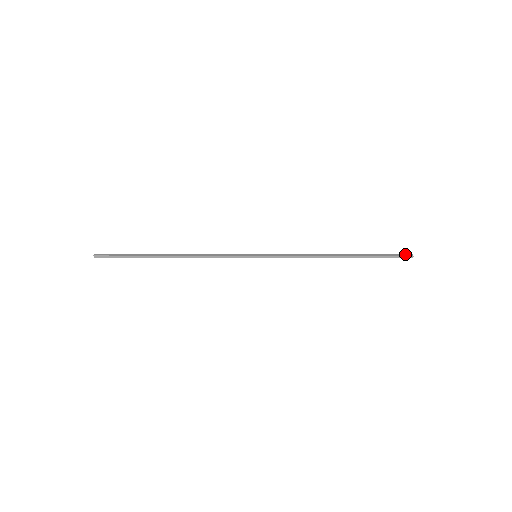
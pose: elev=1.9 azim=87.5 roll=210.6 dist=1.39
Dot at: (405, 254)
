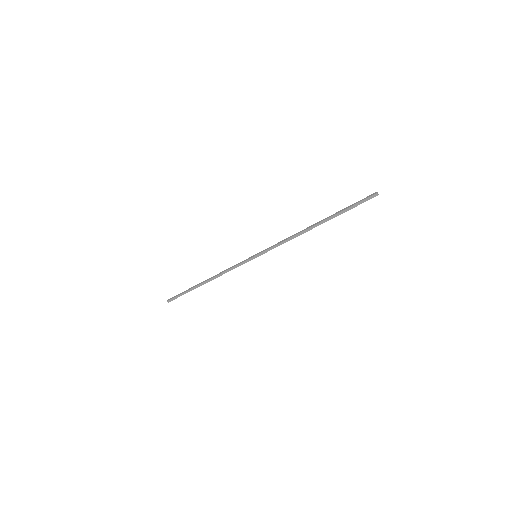
Dot at: (372, 197)
